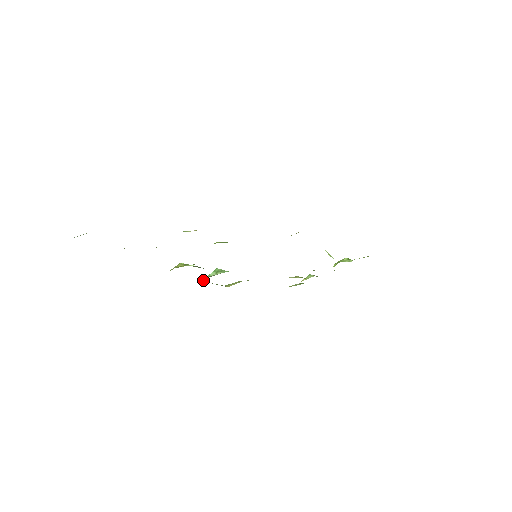
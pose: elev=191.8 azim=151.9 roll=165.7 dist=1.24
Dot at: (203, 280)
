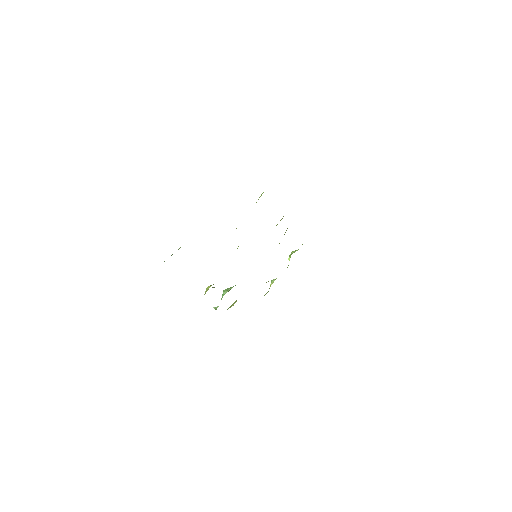
Dot at: (215, 308)
